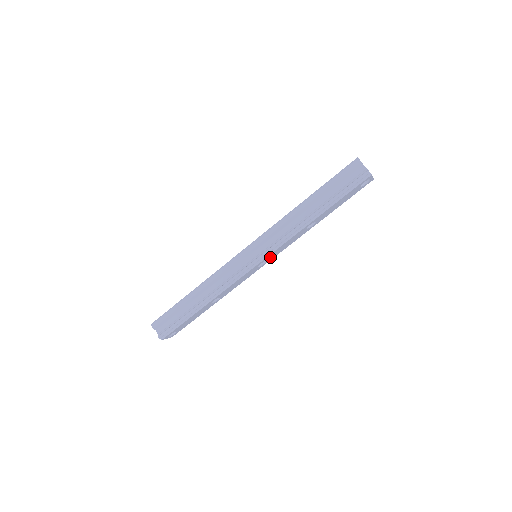
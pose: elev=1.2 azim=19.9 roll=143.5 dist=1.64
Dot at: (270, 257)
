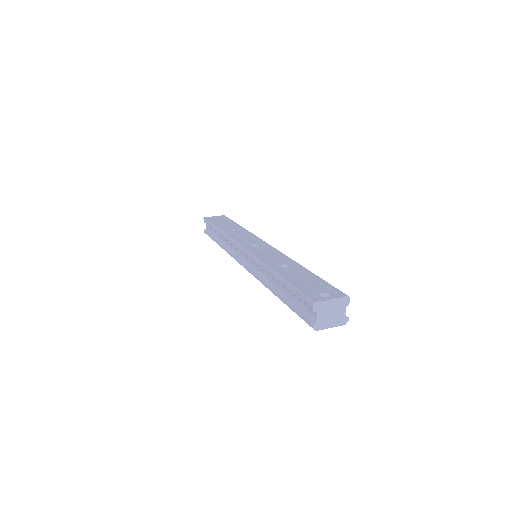
Dot at: occluded
